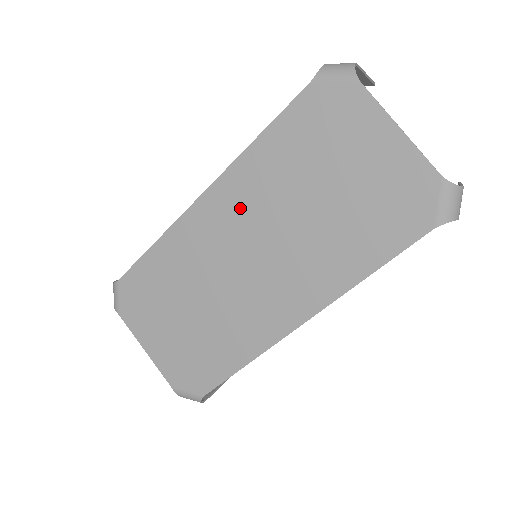
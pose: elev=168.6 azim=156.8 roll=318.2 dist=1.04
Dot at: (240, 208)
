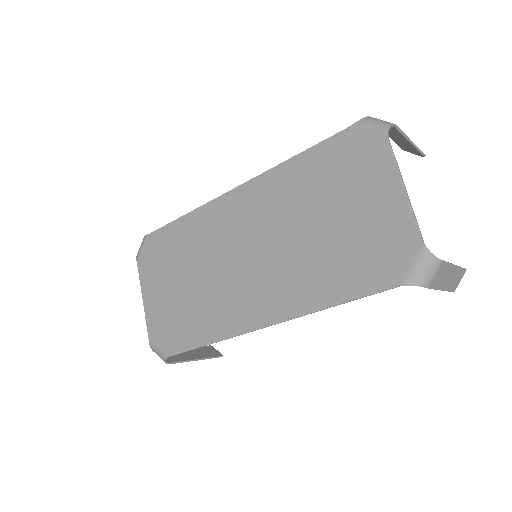
Dot at: (258, 210)
